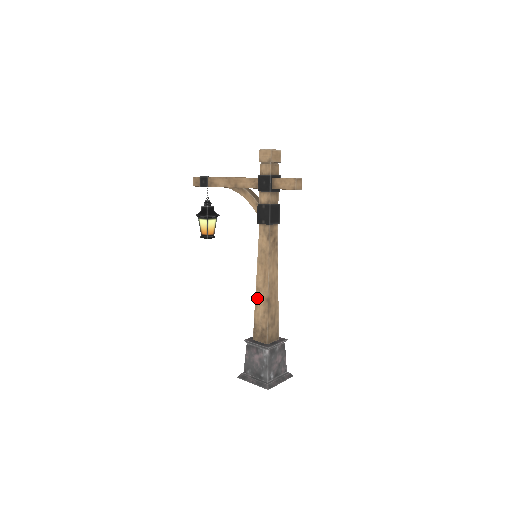
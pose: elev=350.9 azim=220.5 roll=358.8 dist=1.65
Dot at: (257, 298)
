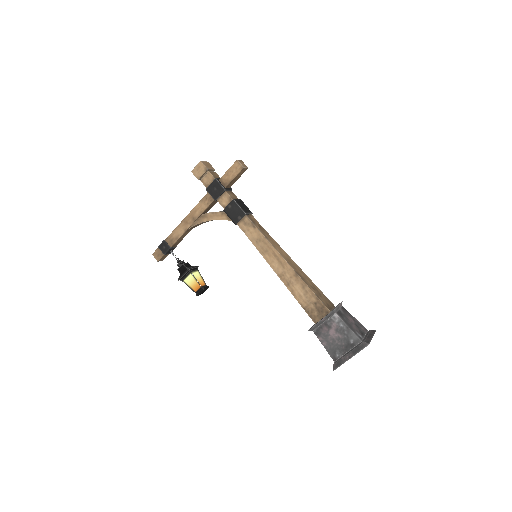
Dot at: (287, 284)
